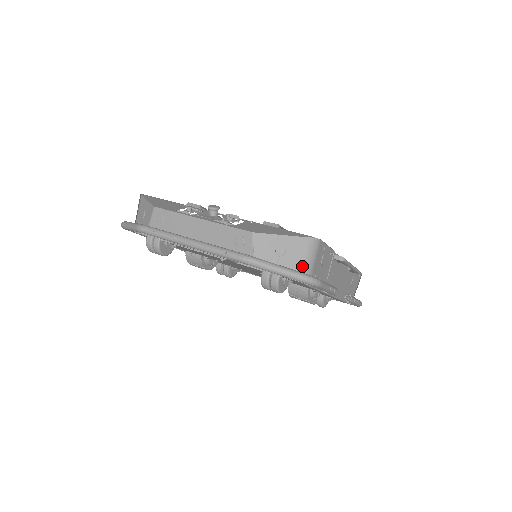
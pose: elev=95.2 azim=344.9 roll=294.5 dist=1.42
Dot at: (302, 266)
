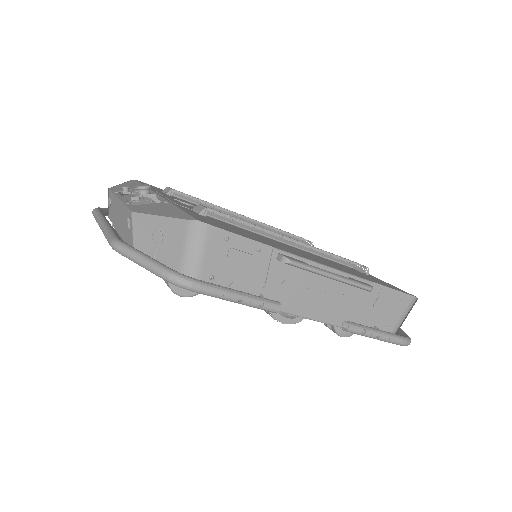
Dot at: (181, 260)
